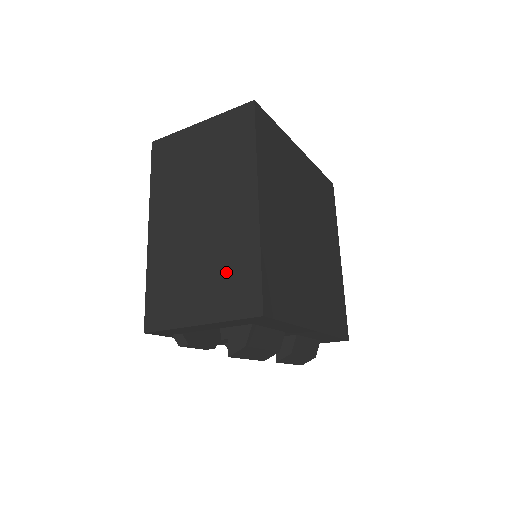
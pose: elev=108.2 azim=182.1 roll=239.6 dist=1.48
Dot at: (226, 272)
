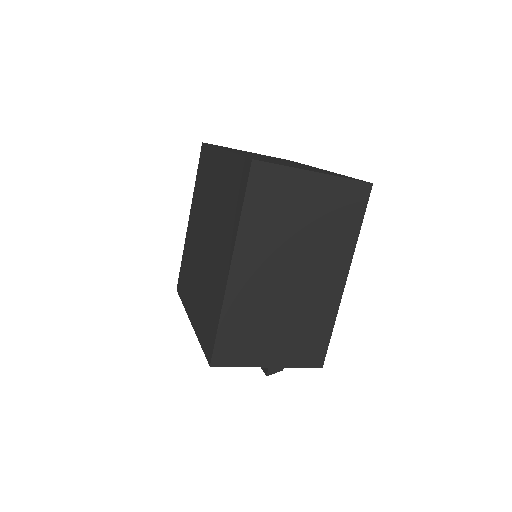
Dot at: (304, 332)
